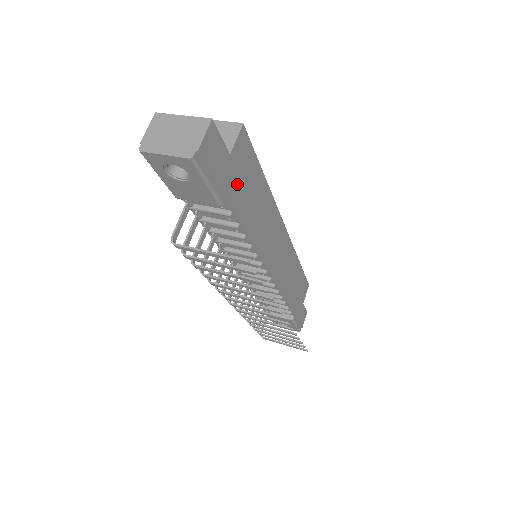
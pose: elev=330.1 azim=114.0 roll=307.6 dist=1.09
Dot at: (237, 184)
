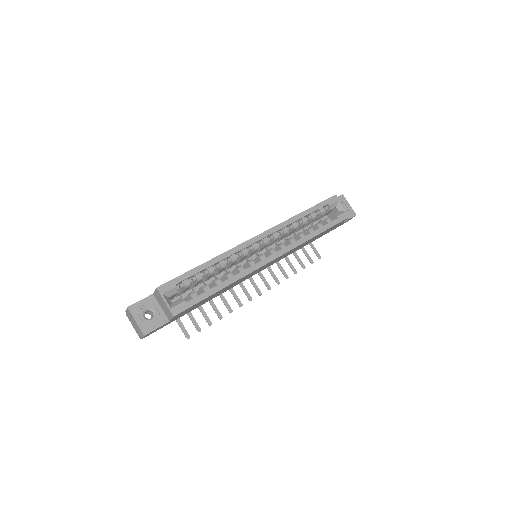
Dot at: (185, 313)
